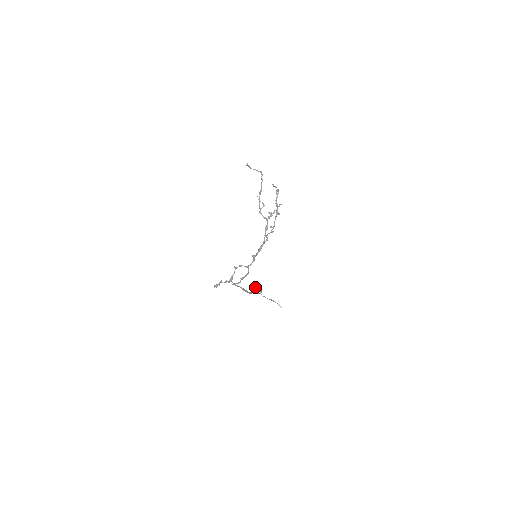
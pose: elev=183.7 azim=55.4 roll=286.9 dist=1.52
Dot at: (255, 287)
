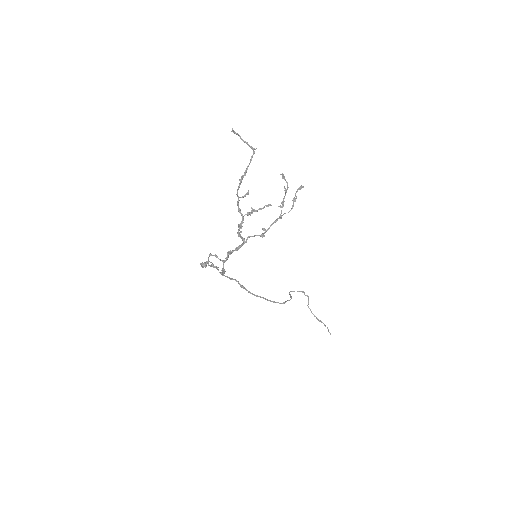
Dot at: (290, 294)
